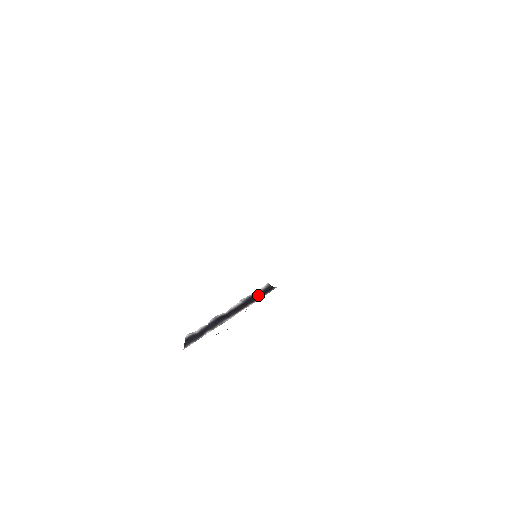
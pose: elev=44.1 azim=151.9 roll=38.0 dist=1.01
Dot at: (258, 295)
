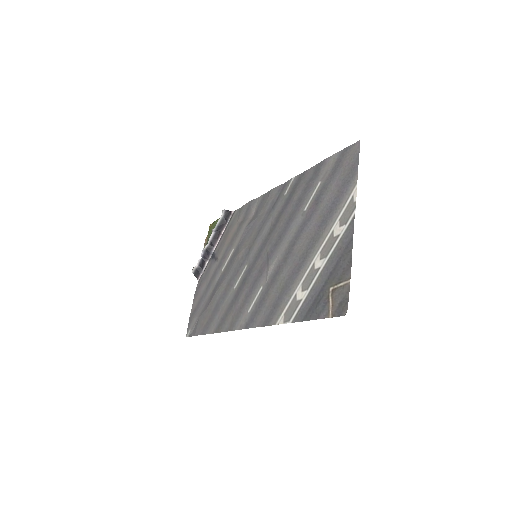
Dot at: (223, 222)
